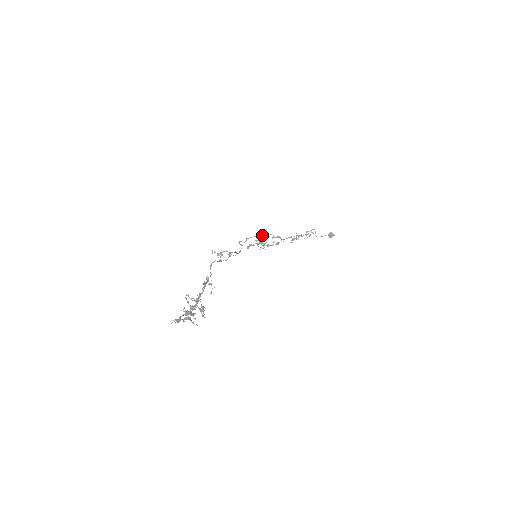
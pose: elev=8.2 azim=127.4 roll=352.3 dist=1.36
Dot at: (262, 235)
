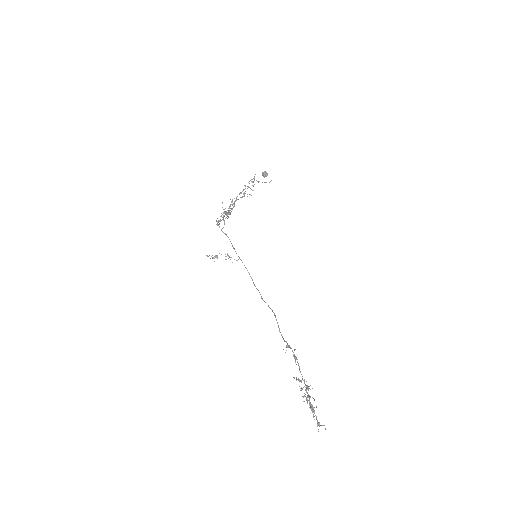
Dot at: (230, 208)
